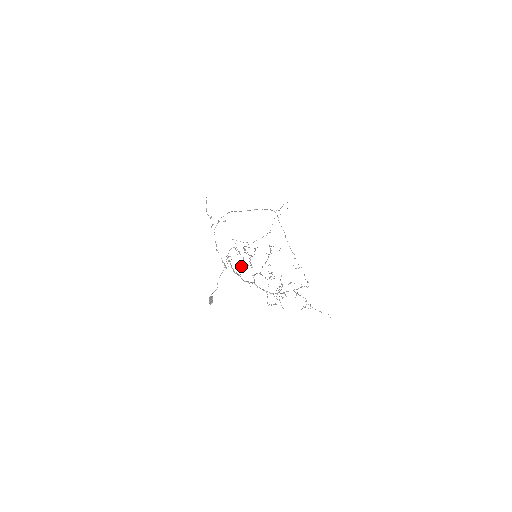
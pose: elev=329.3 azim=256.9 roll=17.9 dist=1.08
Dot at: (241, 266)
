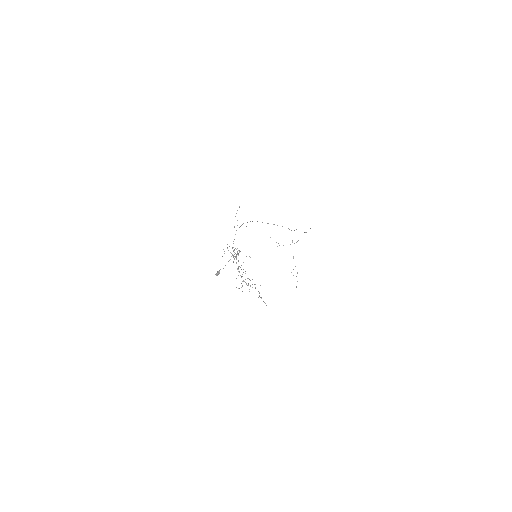
Dot at: (234, 259)
